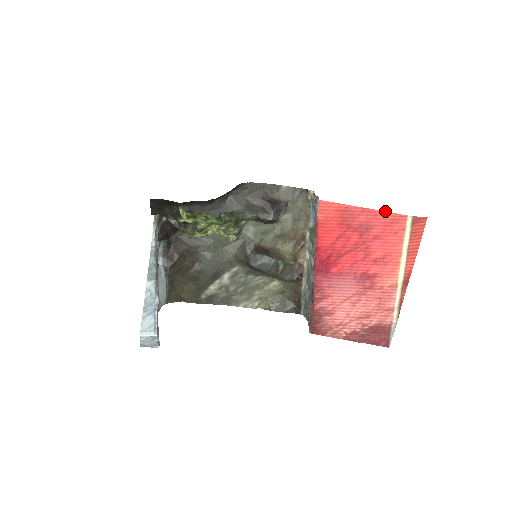
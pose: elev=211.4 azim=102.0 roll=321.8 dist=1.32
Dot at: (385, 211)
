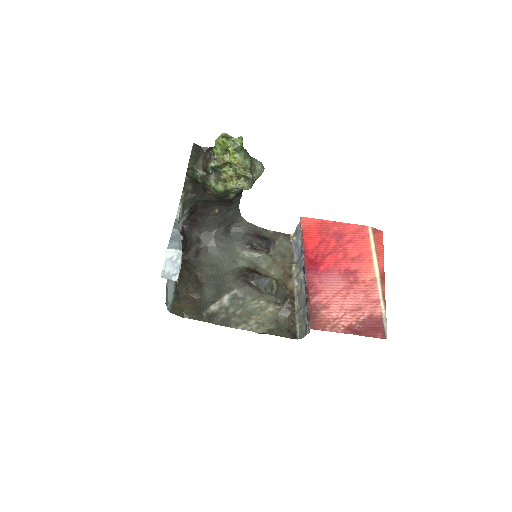
Dot at: occluded
